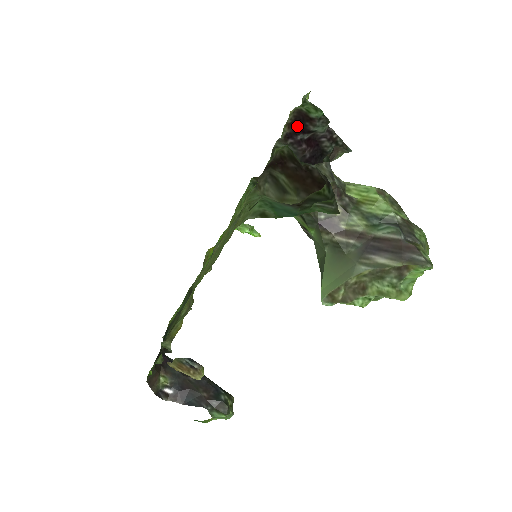
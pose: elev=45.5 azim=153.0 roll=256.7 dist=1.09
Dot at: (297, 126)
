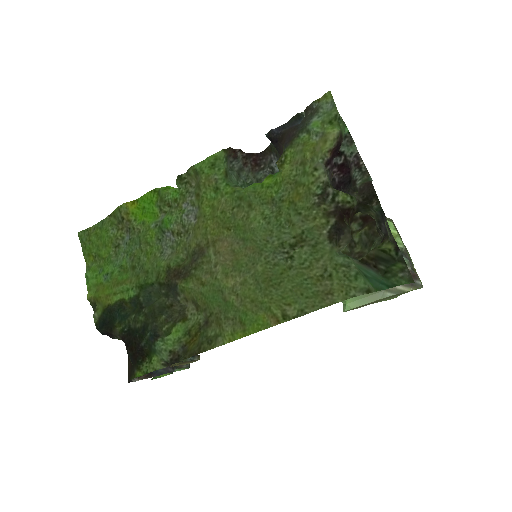
Dot at: (336, 151)
